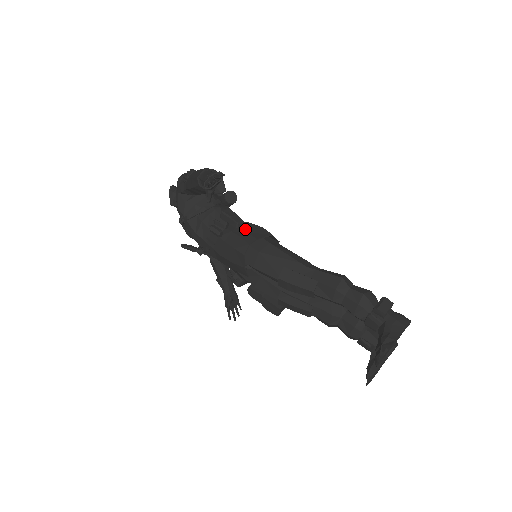
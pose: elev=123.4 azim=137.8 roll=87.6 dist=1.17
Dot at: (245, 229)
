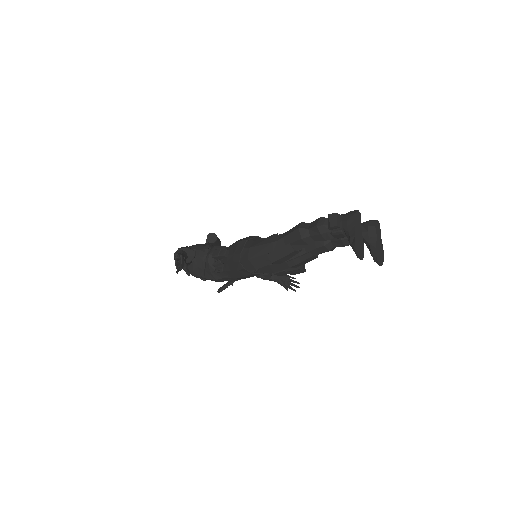
Dot at: (231, 253)
